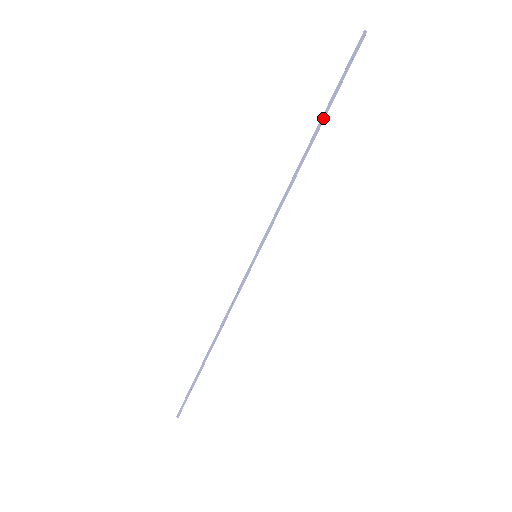
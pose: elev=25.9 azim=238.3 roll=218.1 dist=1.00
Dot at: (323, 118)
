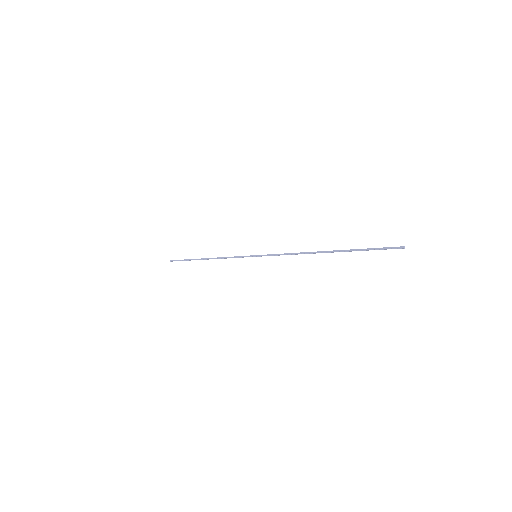
Dot at: occluded
